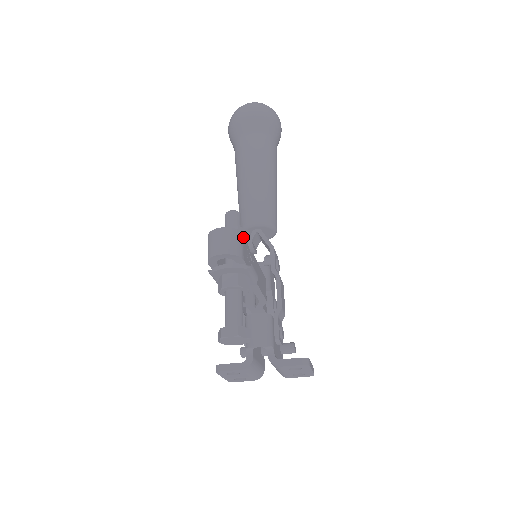
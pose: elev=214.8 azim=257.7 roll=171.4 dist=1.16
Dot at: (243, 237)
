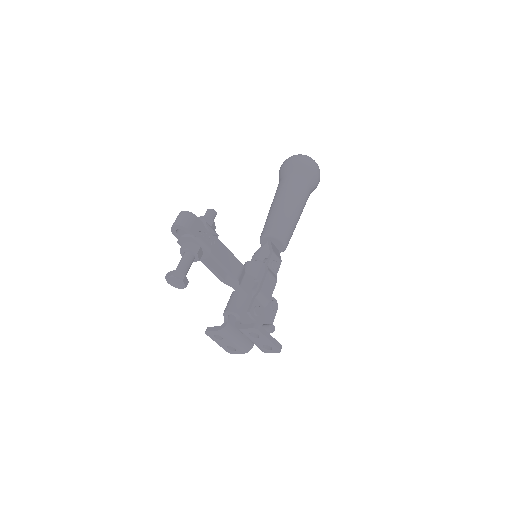
Dot at: (196, 218)
